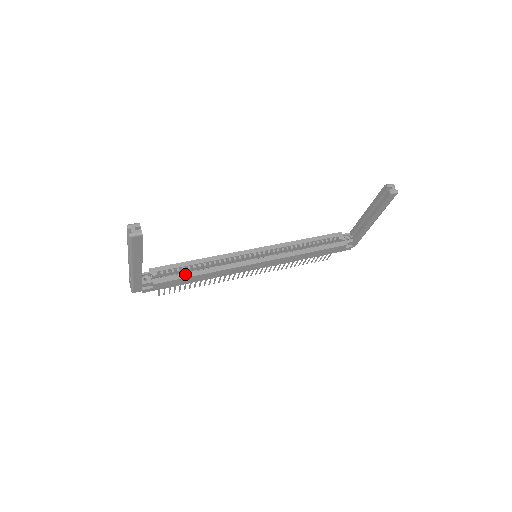
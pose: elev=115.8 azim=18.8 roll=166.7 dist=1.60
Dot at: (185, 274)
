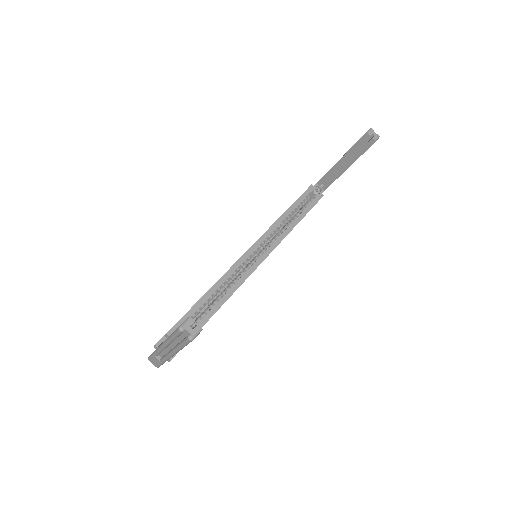
Dot at: (205, 317)
